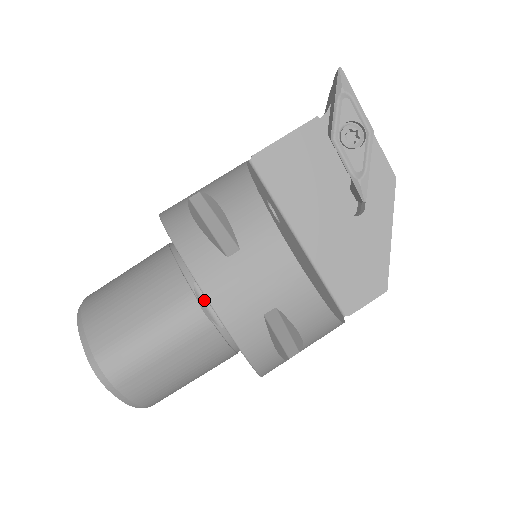
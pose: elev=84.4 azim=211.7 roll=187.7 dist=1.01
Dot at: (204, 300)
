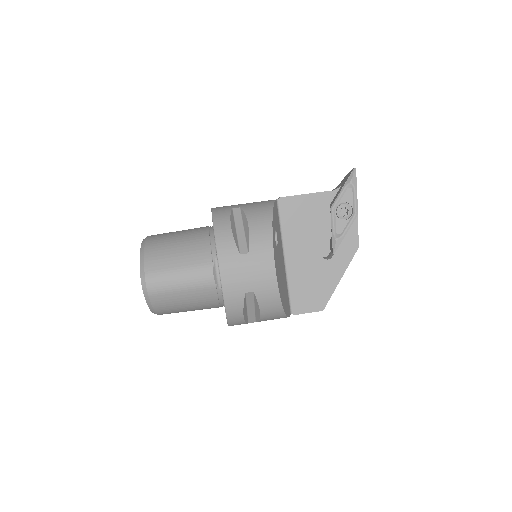
Dot at: (217, 270)
